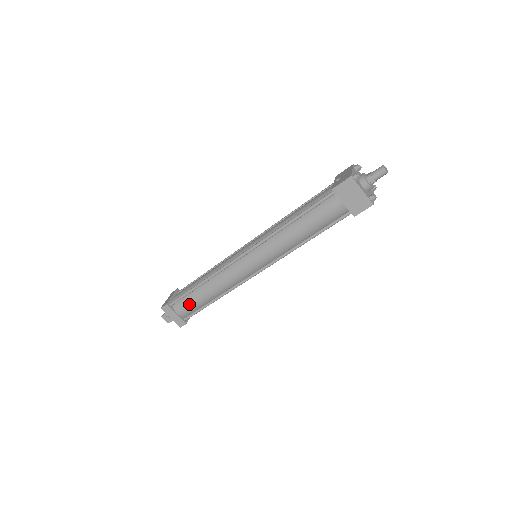
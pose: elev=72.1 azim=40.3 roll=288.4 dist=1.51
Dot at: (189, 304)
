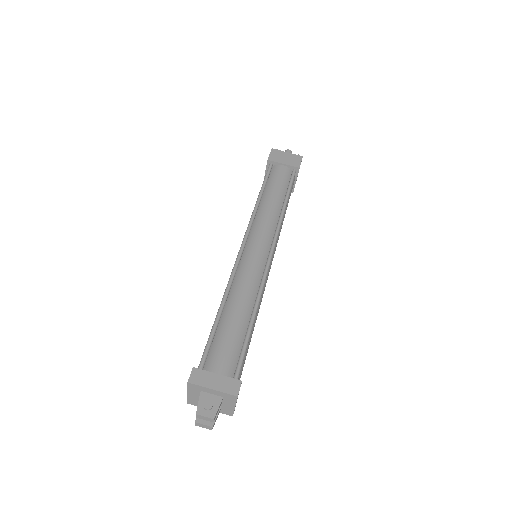
Dot at: (225, 345)
